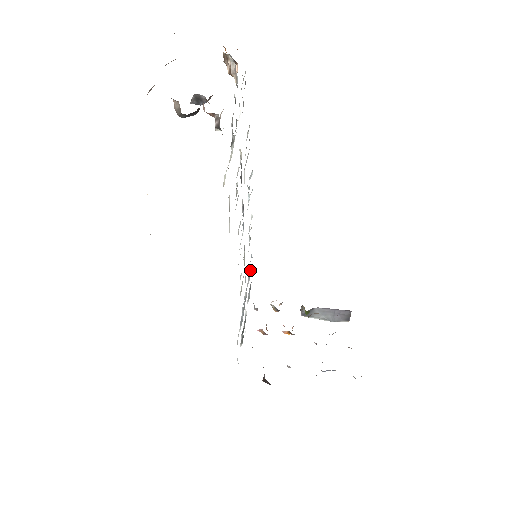
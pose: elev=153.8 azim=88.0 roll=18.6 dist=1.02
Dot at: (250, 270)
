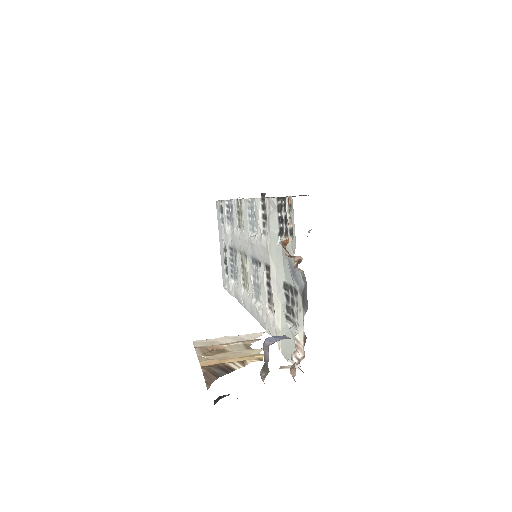
Dot at: (227, 209)
